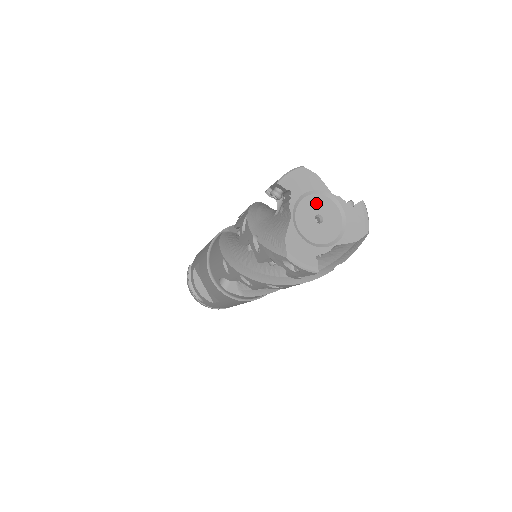
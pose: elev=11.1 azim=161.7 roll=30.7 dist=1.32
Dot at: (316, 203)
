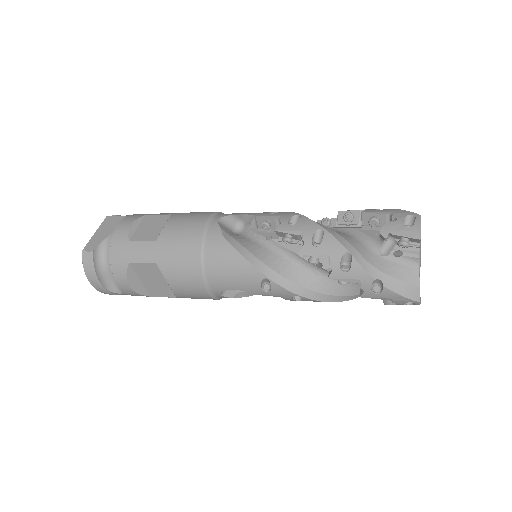
Dot at: occluded
